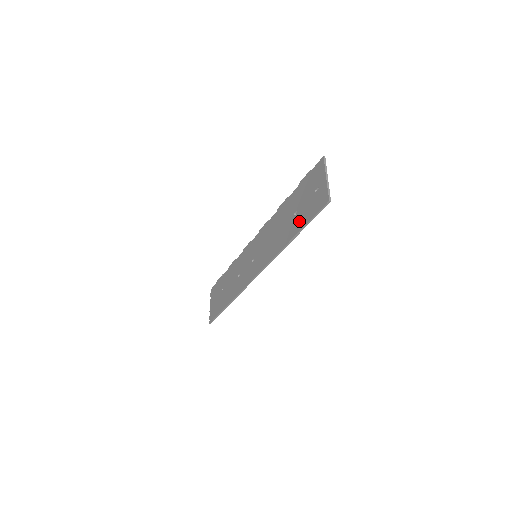
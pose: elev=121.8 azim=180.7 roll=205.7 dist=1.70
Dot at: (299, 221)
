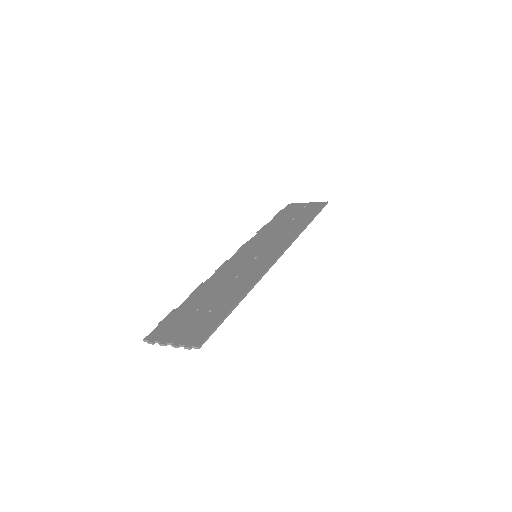
Dot at: (305, 217)
